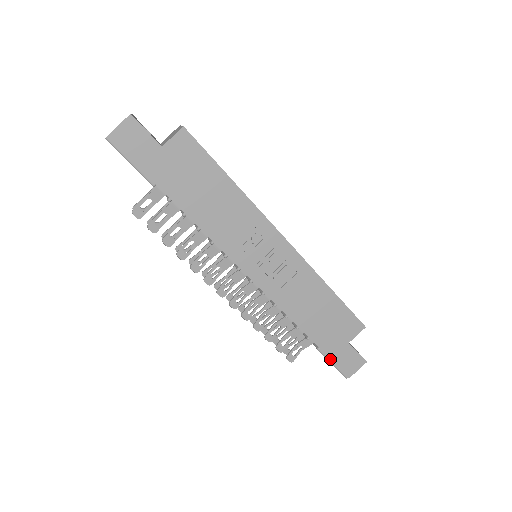
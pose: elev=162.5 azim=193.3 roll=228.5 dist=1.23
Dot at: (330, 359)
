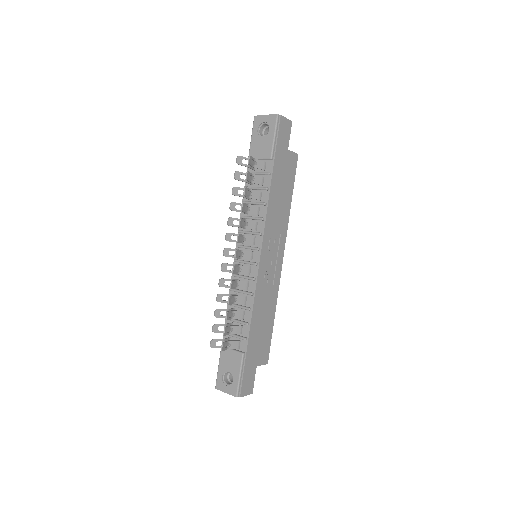
Dot at: (242, 369)
